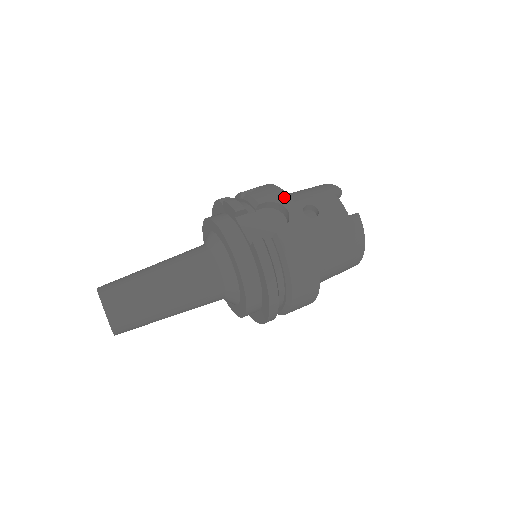
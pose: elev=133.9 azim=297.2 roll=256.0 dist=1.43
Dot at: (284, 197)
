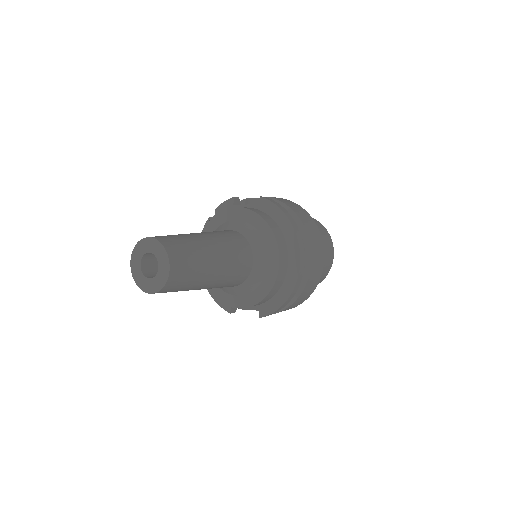
Dot at: occluded
